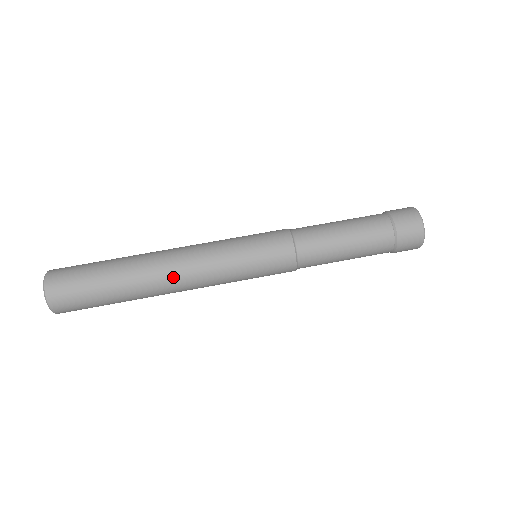
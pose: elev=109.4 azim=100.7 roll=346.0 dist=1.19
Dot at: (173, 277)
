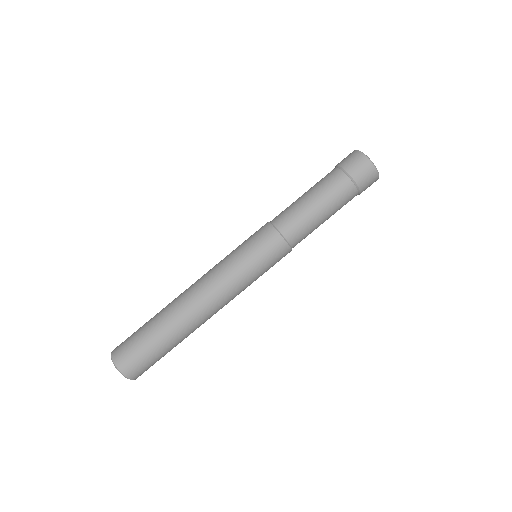
Dot at: (199, 303)
